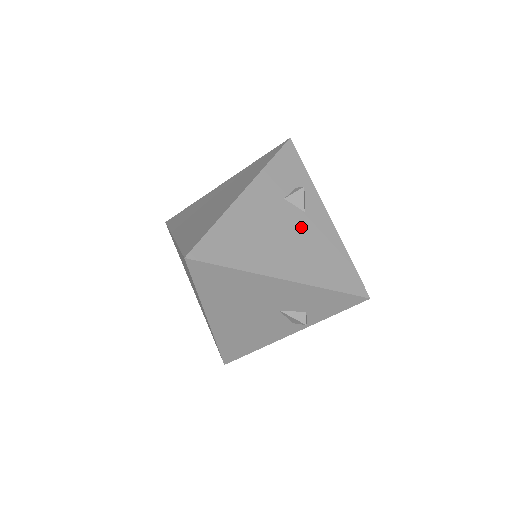
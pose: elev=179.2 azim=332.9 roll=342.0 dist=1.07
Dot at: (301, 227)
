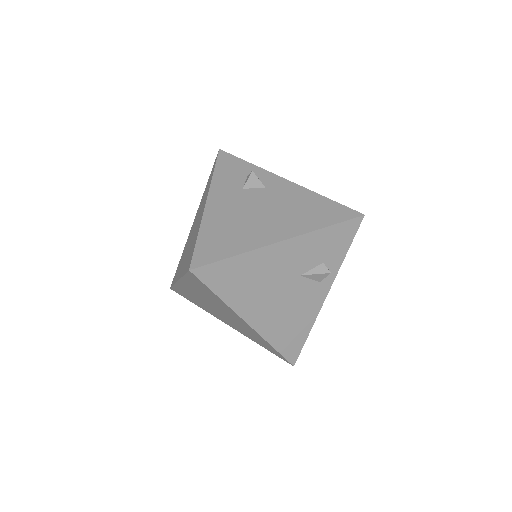
Dot at: (270, 199)
